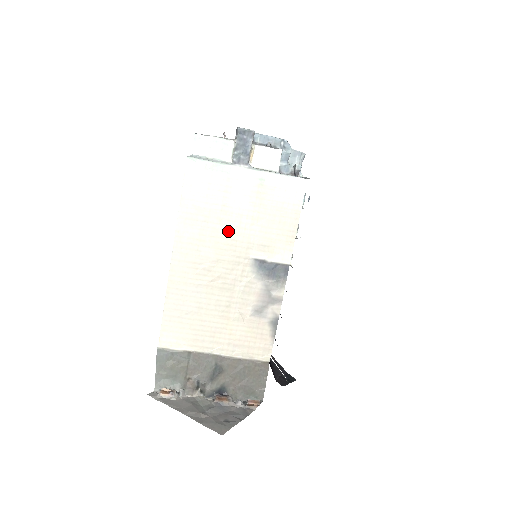
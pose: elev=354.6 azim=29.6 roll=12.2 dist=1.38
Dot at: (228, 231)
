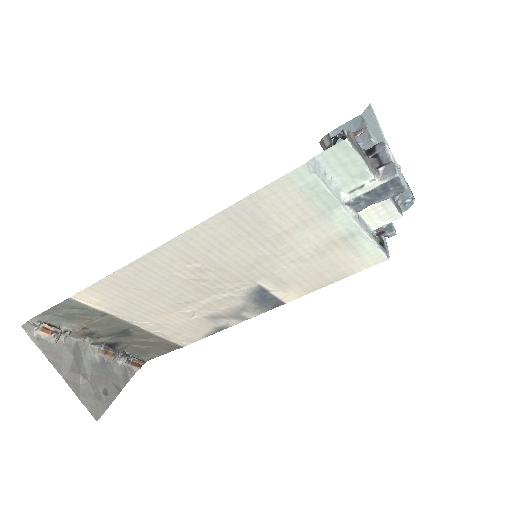
Dot at: (262, 254)
